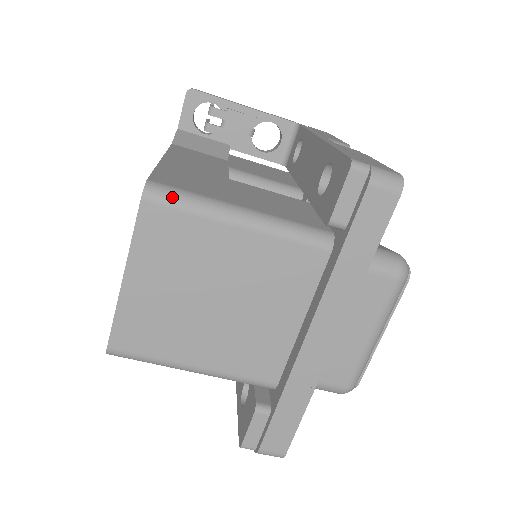
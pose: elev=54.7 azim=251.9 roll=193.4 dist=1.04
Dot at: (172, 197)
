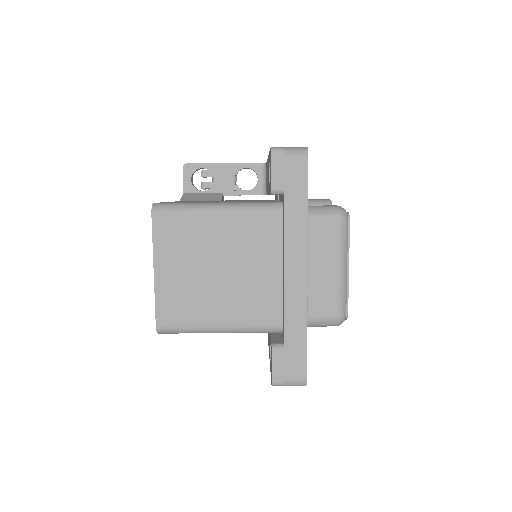
Dot at: (170, 207)
